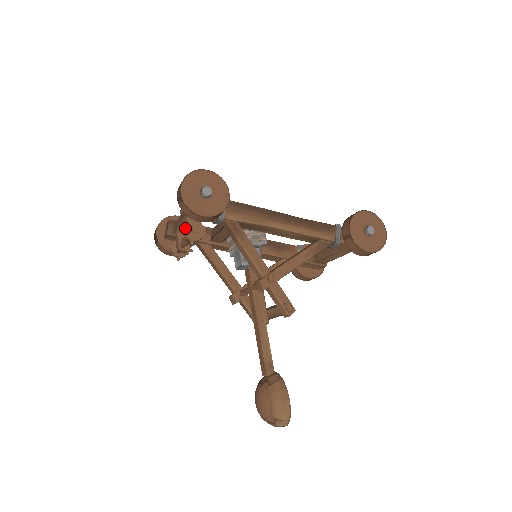
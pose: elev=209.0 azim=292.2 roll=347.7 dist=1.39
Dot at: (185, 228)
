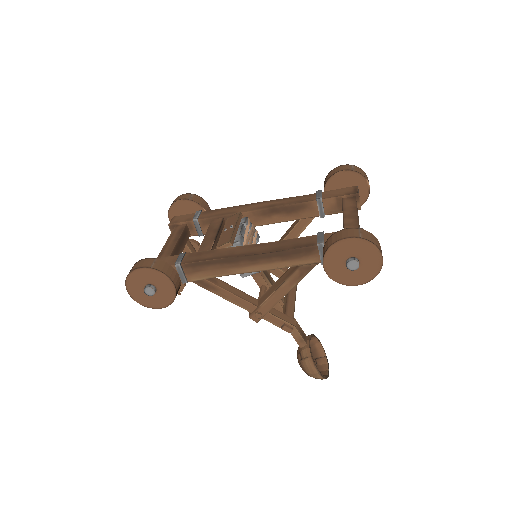
Dot at: occluded
